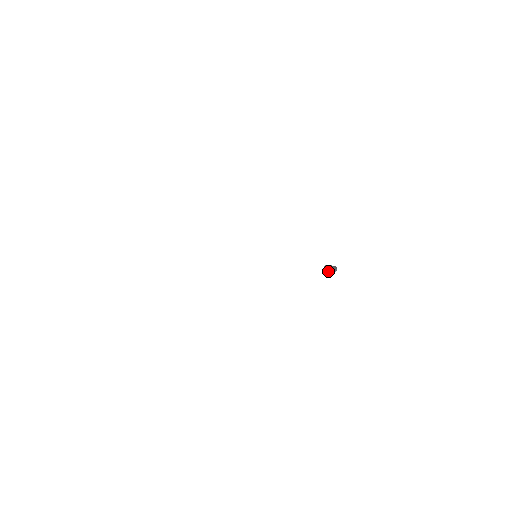
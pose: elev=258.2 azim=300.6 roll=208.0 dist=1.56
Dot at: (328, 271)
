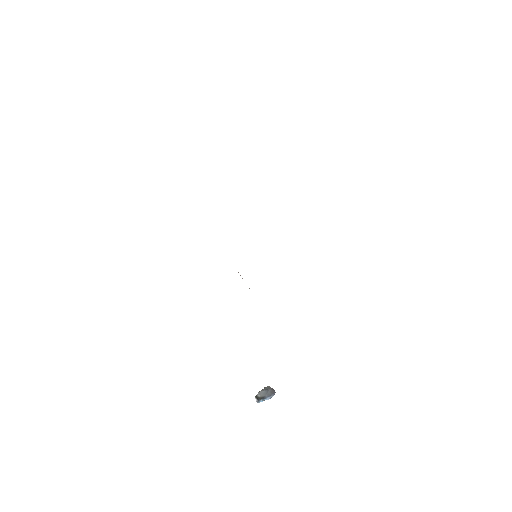
Dot at: (262, 393)
